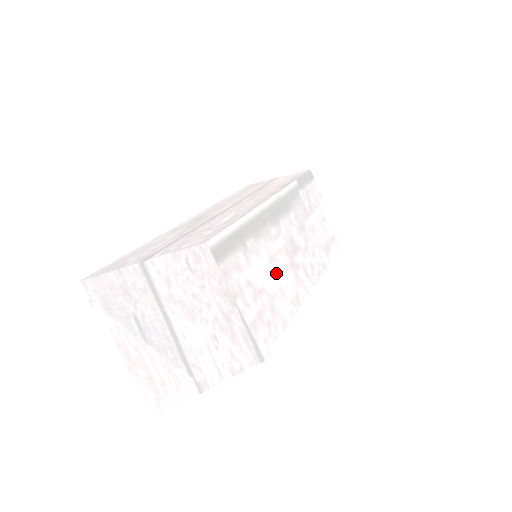
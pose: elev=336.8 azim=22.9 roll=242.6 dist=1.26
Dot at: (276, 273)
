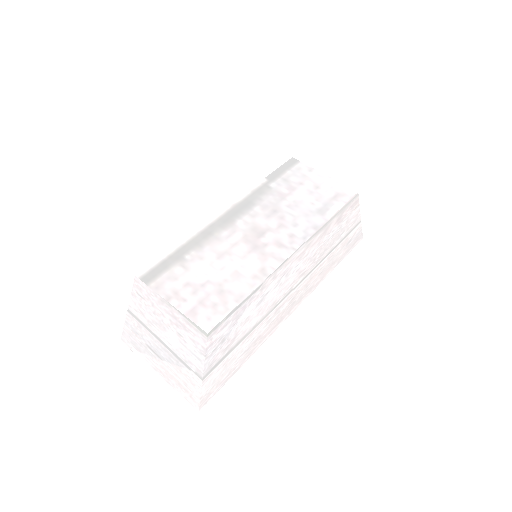
Dot at: (228, 263)
